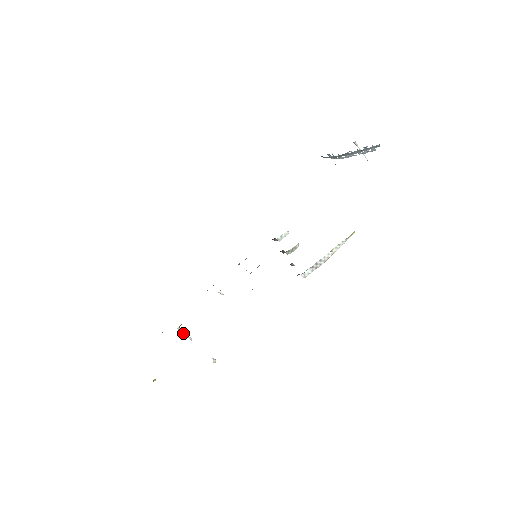
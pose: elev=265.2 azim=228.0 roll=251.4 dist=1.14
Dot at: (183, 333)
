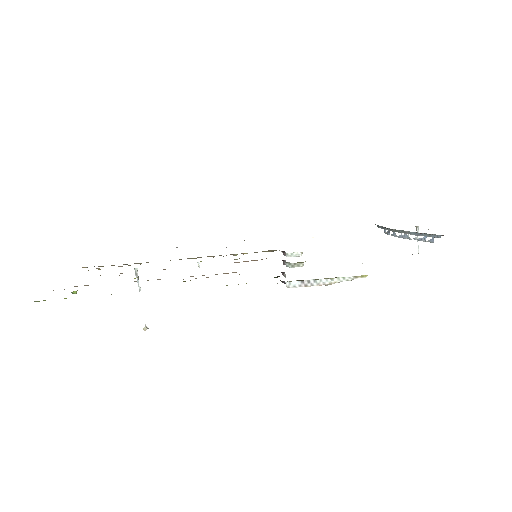
Dot at: occluded
